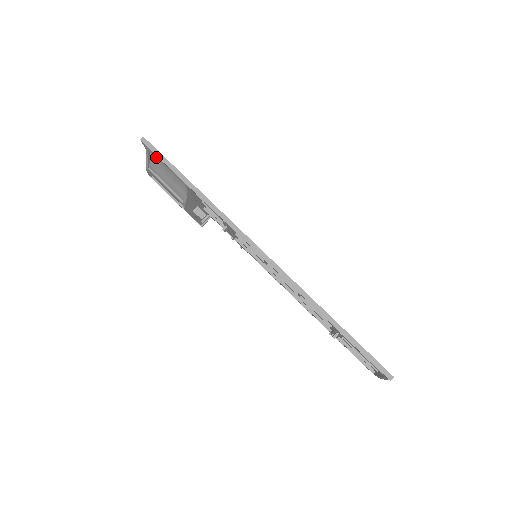
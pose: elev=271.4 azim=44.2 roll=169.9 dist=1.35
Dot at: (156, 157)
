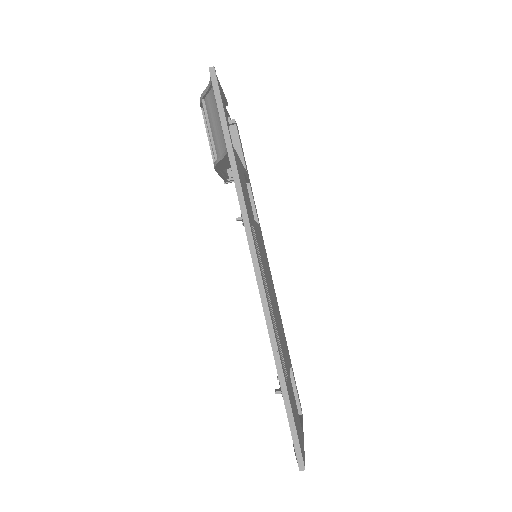
Dot at: occluded
